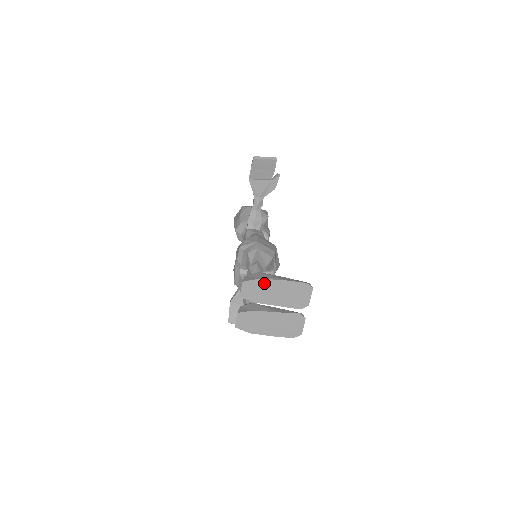
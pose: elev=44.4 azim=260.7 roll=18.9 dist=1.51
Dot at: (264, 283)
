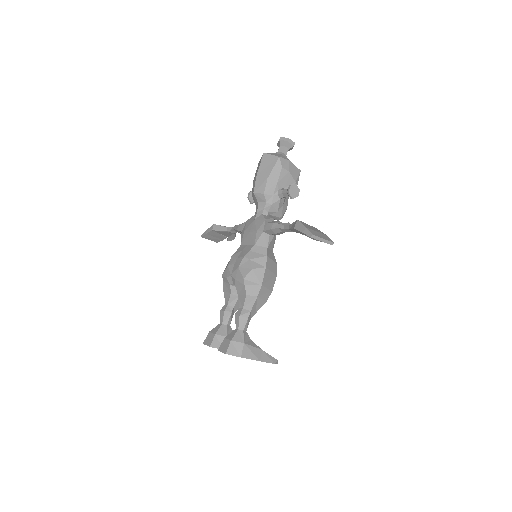
Dot at: (242, 357)
